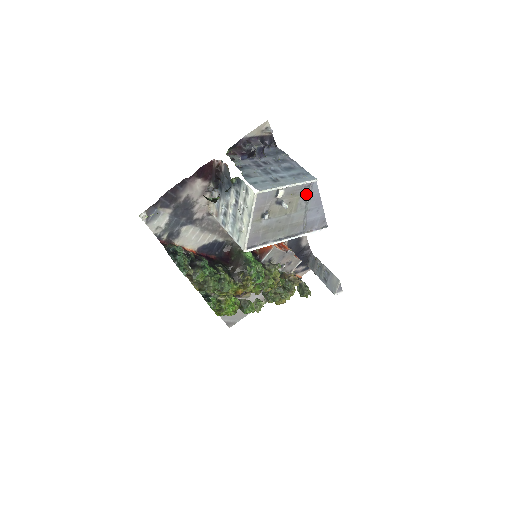
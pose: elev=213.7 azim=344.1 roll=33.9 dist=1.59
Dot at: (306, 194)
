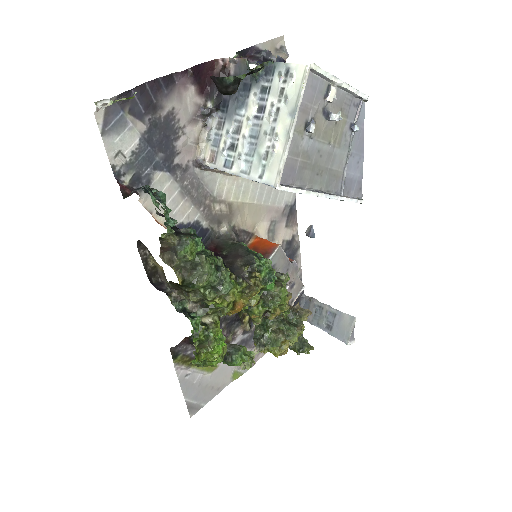
Dot at: (352, 120)
